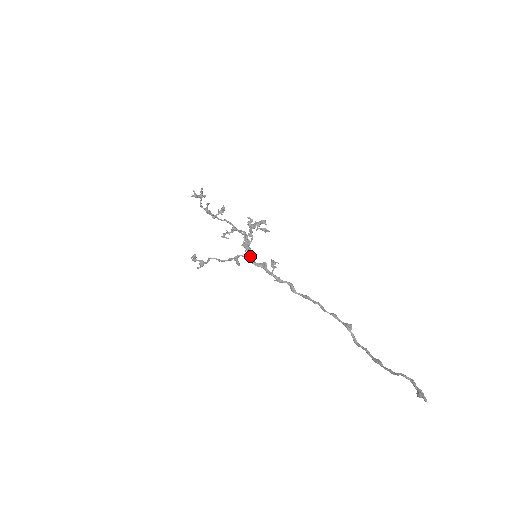
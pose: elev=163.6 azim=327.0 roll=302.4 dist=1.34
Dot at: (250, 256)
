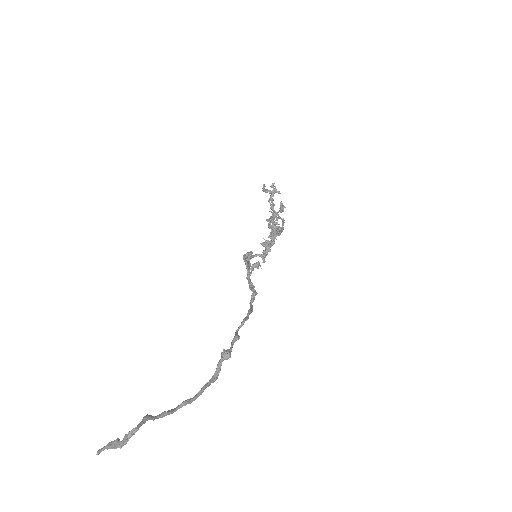
Dot at: (250, 254)
